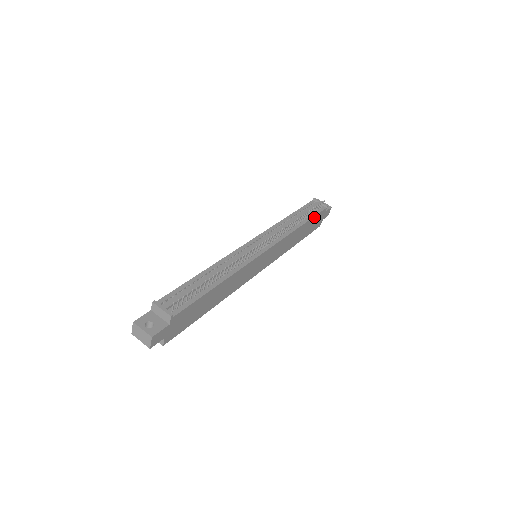
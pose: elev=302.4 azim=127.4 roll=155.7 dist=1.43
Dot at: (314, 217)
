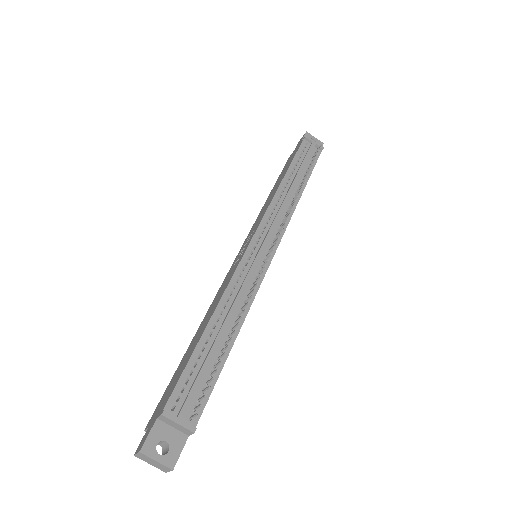
Dot at: (311, 171)
